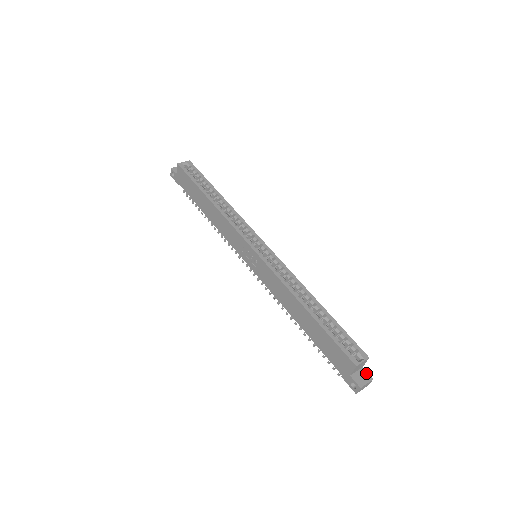
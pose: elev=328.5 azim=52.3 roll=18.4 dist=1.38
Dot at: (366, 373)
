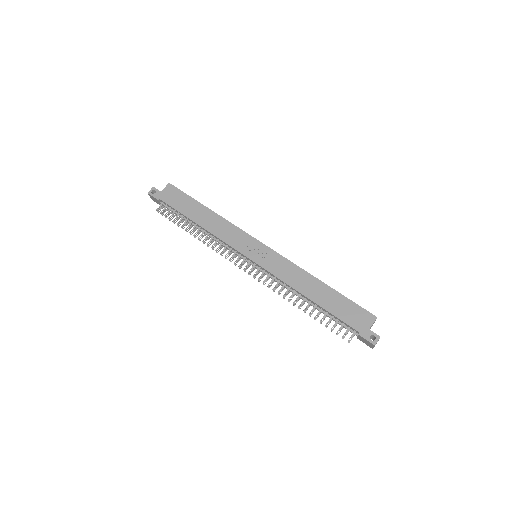
Dot at: occluded
